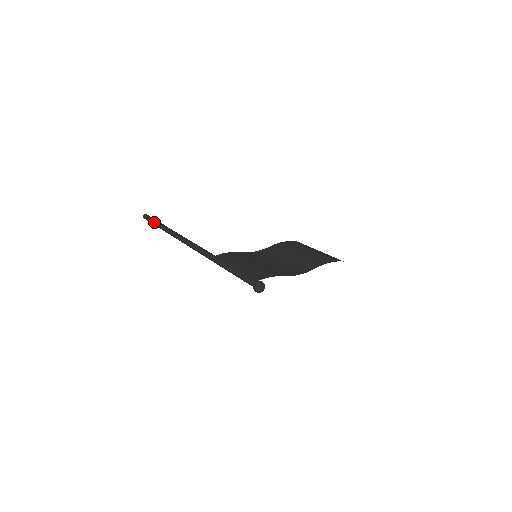
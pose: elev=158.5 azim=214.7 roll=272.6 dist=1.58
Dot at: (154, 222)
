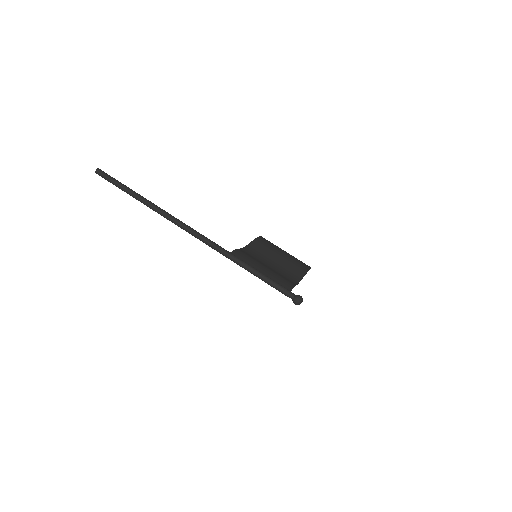
Dot at: (122, 186)
